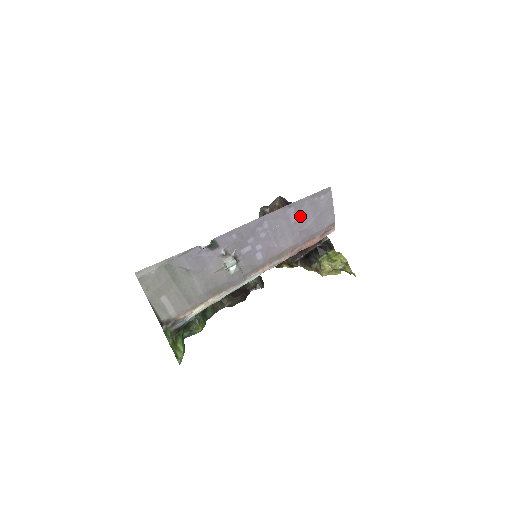
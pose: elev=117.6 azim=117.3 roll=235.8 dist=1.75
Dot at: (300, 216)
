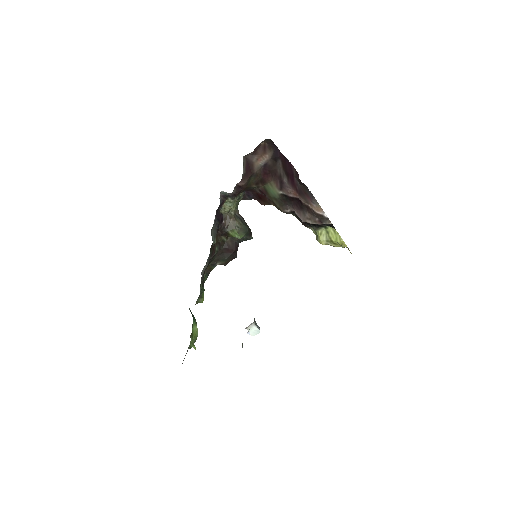
Dot at: occluded
